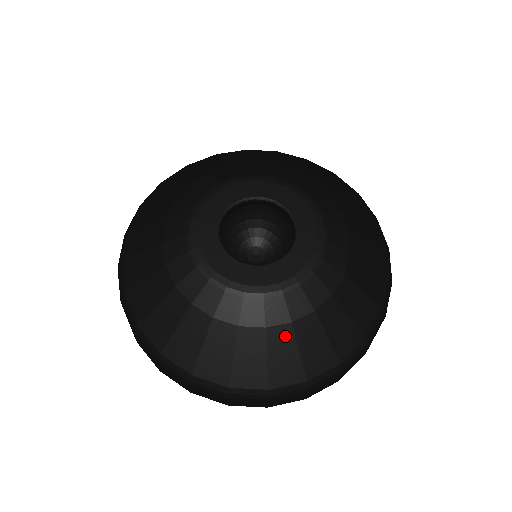
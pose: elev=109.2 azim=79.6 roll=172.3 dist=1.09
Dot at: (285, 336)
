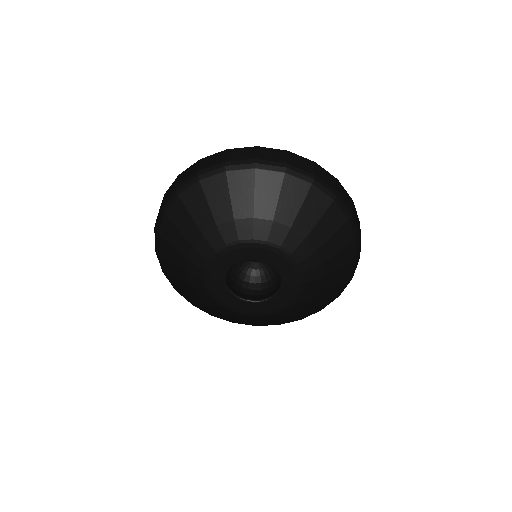
Dot at: (266, 322)
